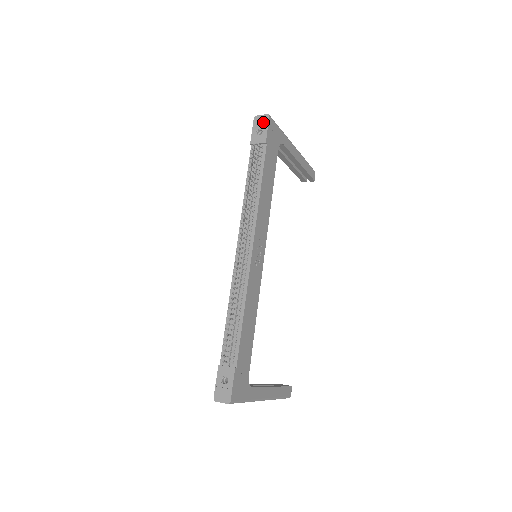
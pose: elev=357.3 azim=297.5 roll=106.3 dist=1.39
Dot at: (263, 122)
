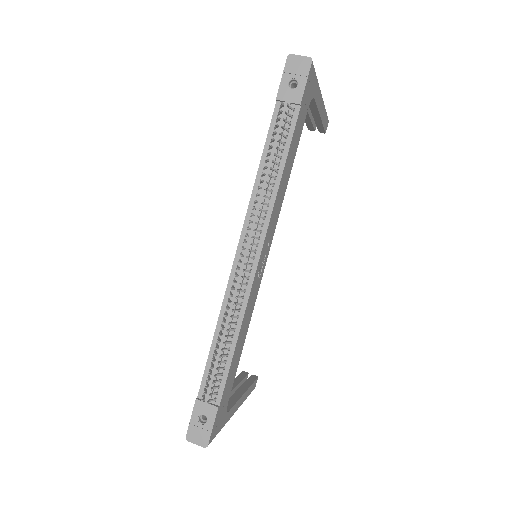
Dot at: (301, 69)
